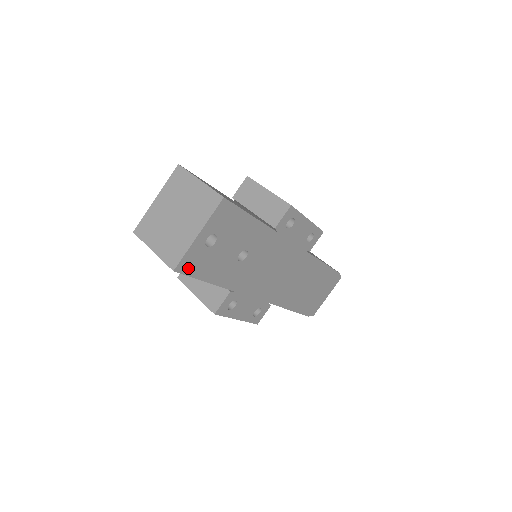
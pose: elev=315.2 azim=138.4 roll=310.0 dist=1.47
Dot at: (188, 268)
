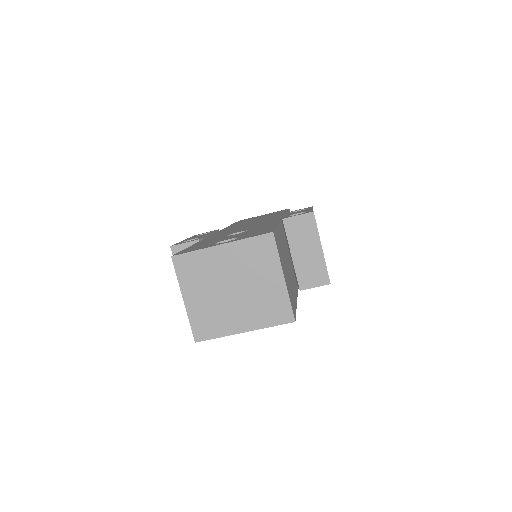
Dot at: occluded
